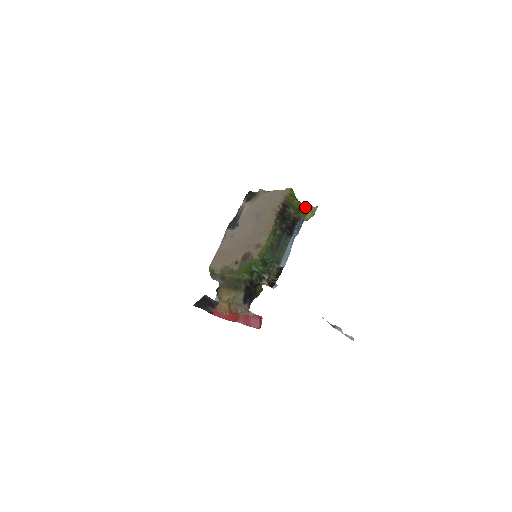
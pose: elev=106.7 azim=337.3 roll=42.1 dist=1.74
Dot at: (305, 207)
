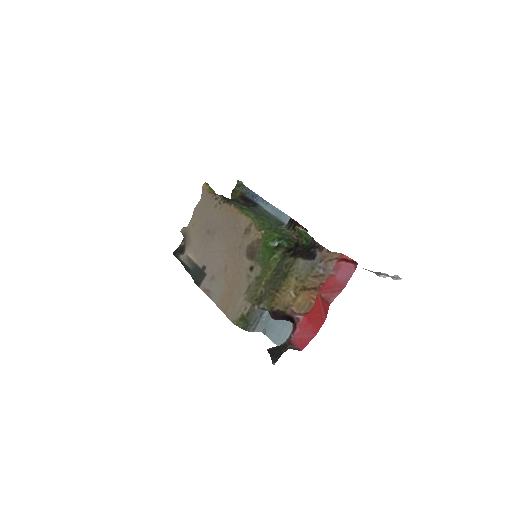
Dot at: occluded
